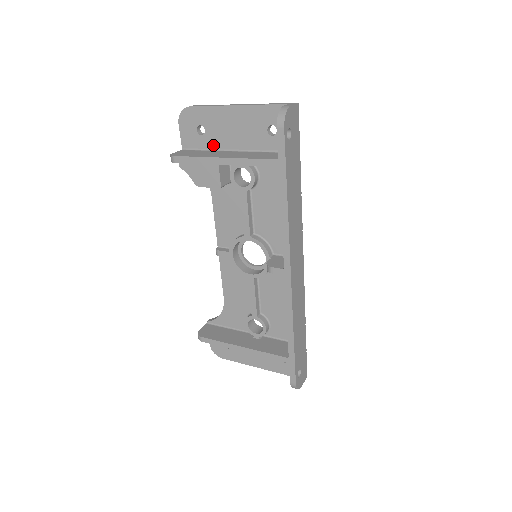
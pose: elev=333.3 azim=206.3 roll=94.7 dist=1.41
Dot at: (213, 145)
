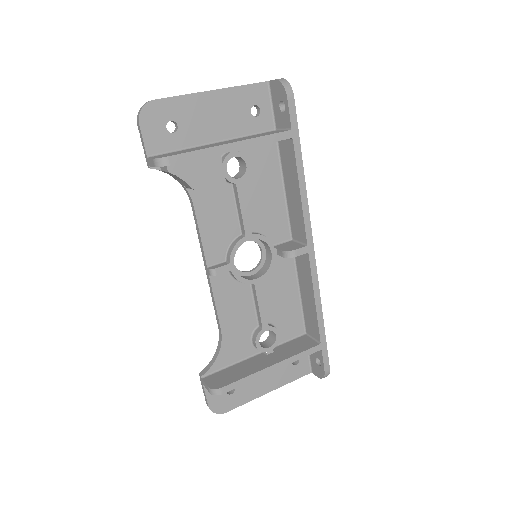
Dot at: (190, 142)
